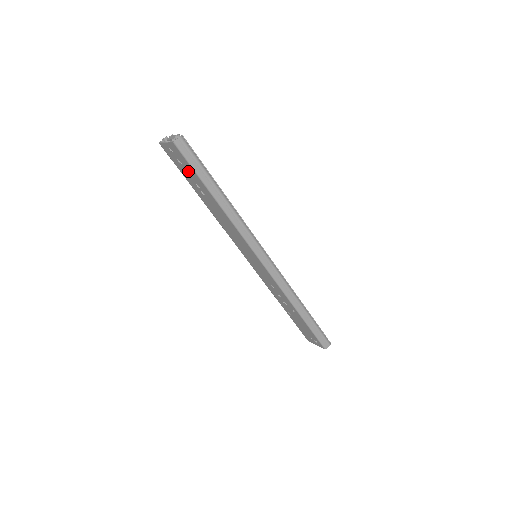
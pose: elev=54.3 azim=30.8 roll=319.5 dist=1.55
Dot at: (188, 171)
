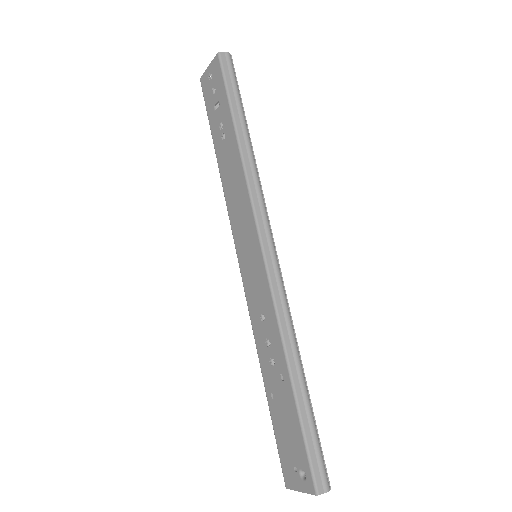
Dot at: (218, 107)
